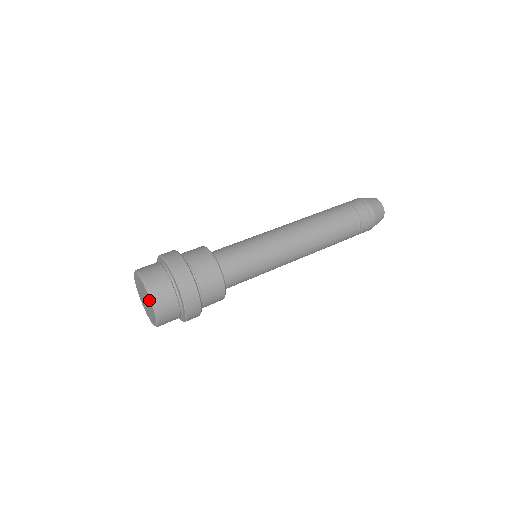
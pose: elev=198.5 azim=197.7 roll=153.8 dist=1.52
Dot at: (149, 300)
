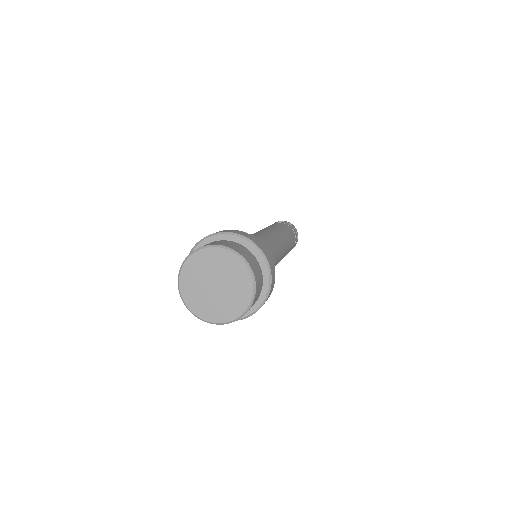
Dot at: (245, 298)
